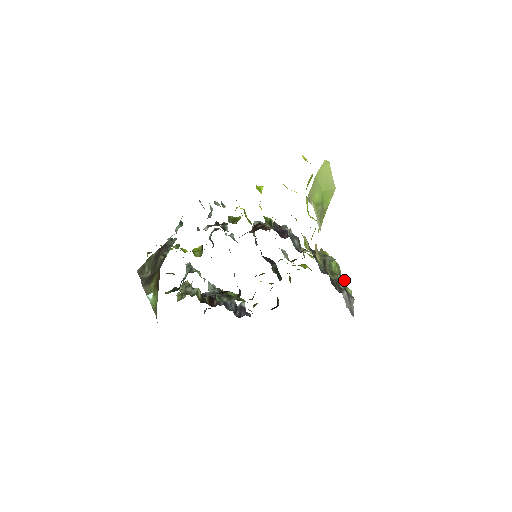
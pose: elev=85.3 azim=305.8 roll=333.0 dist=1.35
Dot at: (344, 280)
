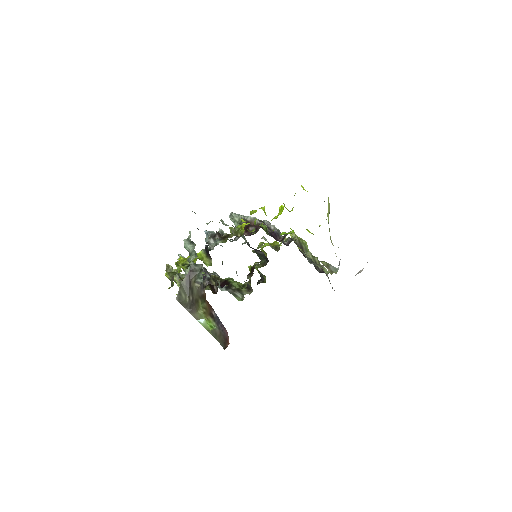
Dot at: occluded
